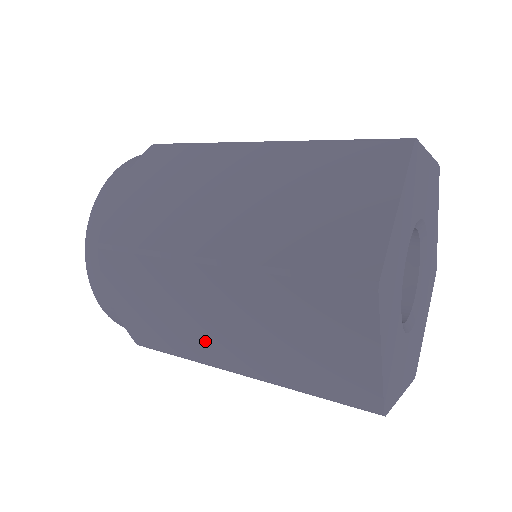
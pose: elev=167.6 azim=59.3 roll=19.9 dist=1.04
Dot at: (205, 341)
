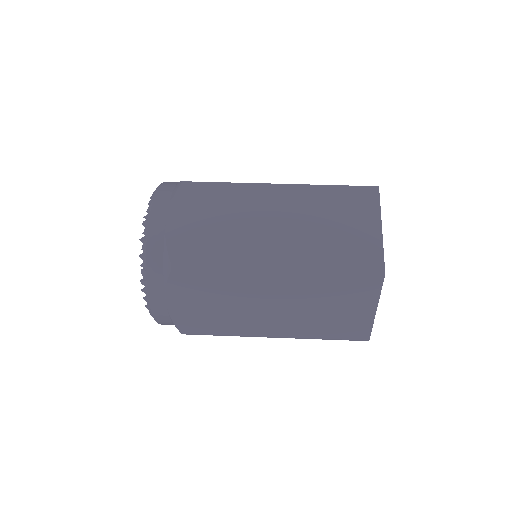
Dot at: (252, 321)
